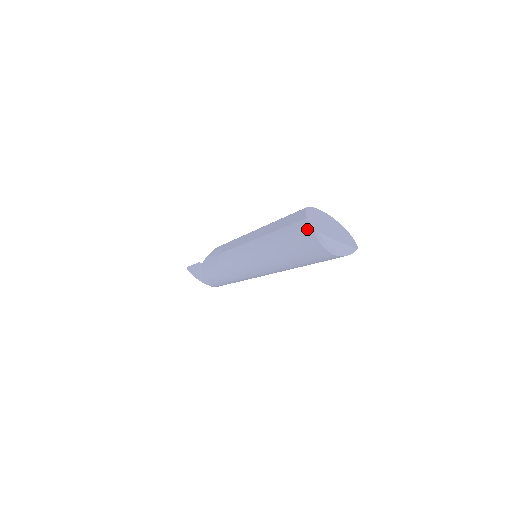
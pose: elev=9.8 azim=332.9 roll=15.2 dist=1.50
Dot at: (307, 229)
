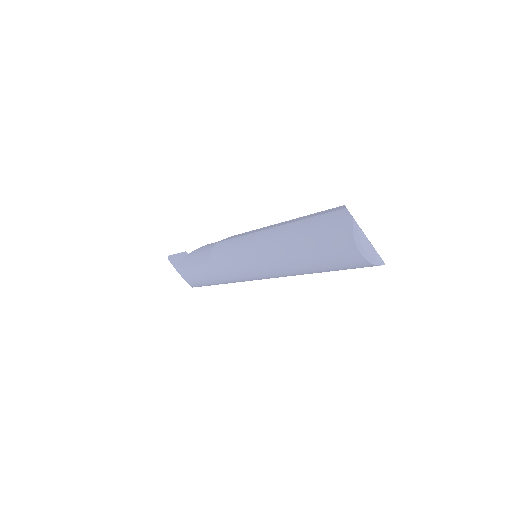
Dot at: (343, 217)
